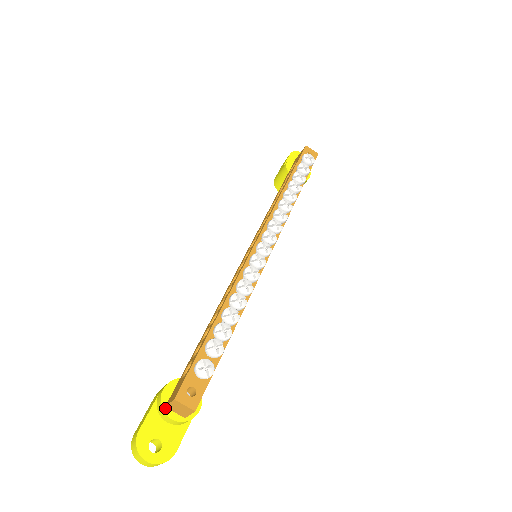
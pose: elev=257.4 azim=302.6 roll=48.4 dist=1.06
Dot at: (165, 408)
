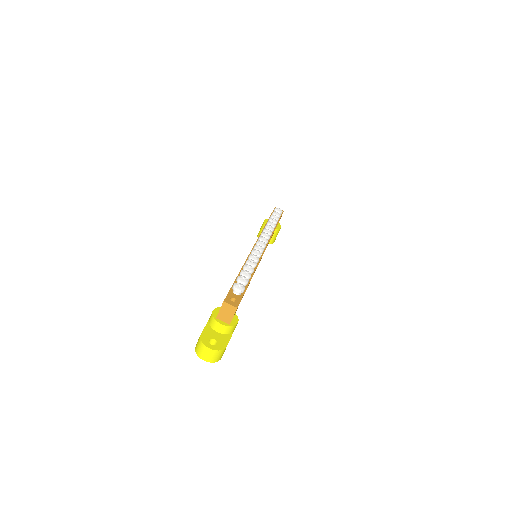
Dot at: (216, 319)
